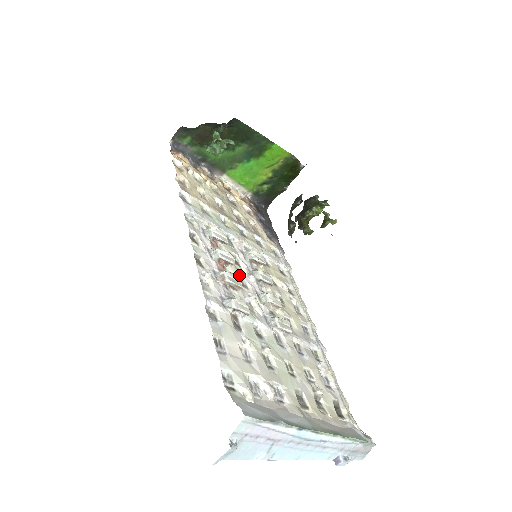
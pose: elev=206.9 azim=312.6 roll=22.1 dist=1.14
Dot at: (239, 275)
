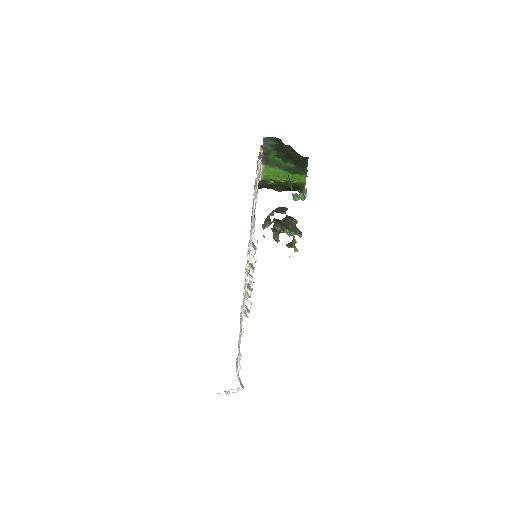
Dot at: occluded
